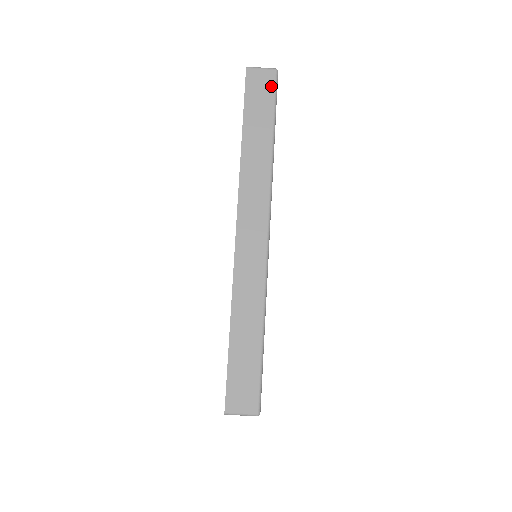
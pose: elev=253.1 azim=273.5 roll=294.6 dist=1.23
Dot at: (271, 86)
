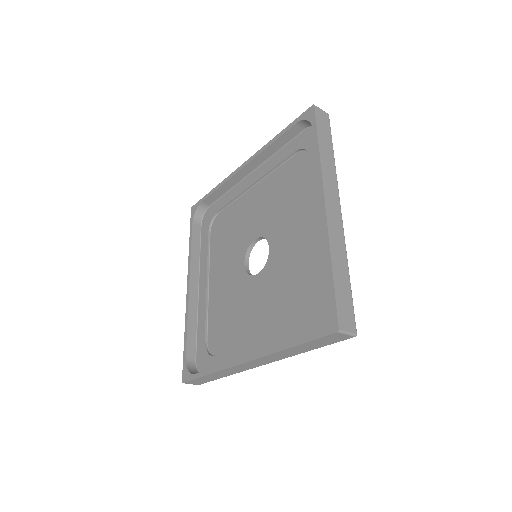
Dot at: (341, 340)
